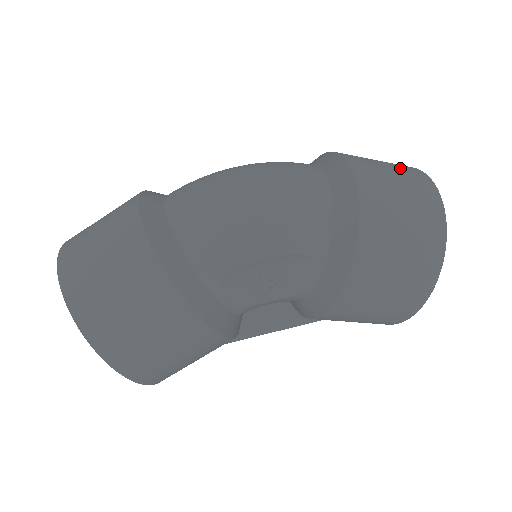
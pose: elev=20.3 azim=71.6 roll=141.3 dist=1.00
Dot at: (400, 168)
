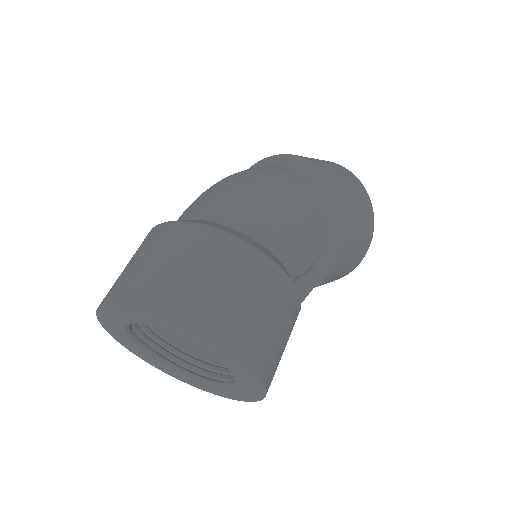
Dot at: occluded
